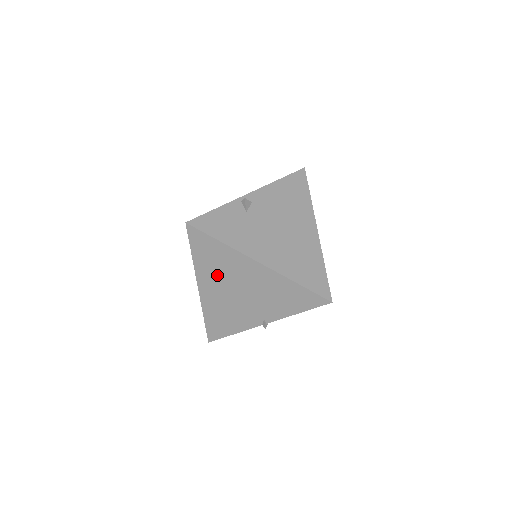
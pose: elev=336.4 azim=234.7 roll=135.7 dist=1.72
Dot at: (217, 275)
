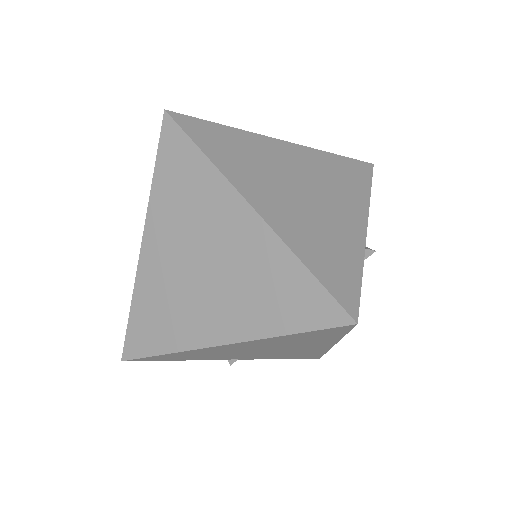
Dot at: (273, 344)
